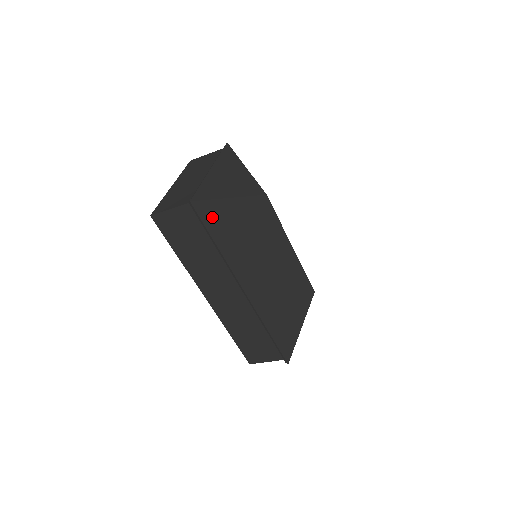
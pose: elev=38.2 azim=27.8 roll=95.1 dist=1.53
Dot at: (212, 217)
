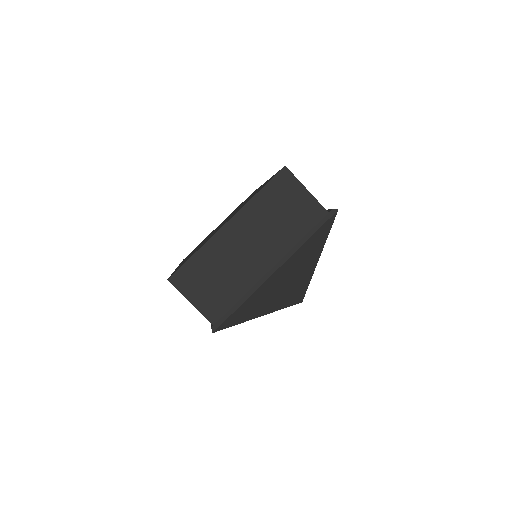
Dot at: occluded
